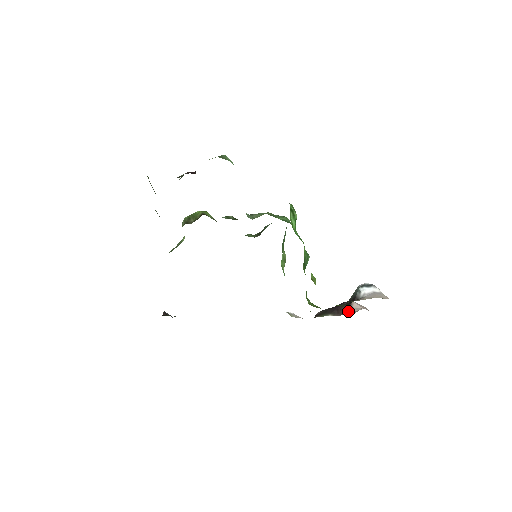
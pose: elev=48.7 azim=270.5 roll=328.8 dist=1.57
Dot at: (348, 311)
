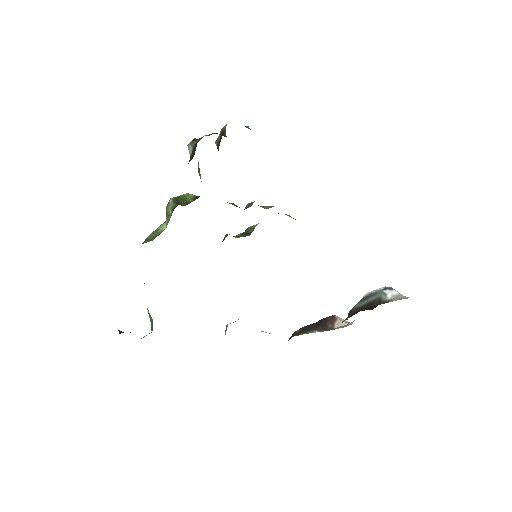
Dot at: (336, 326)
